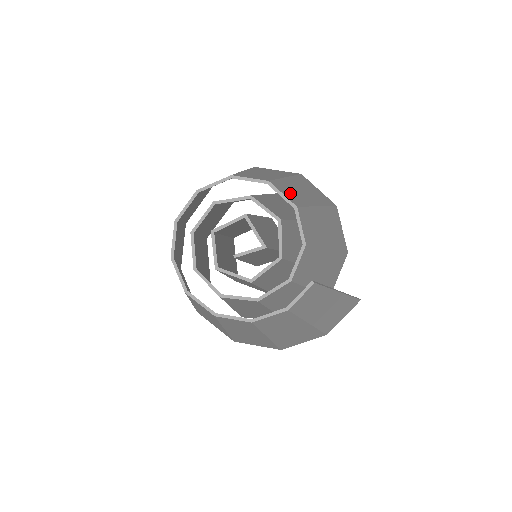
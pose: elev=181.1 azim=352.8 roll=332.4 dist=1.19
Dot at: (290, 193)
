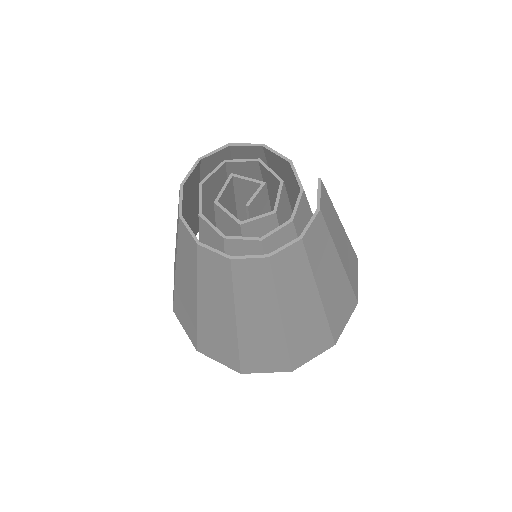
Dot at: (249, 156)
